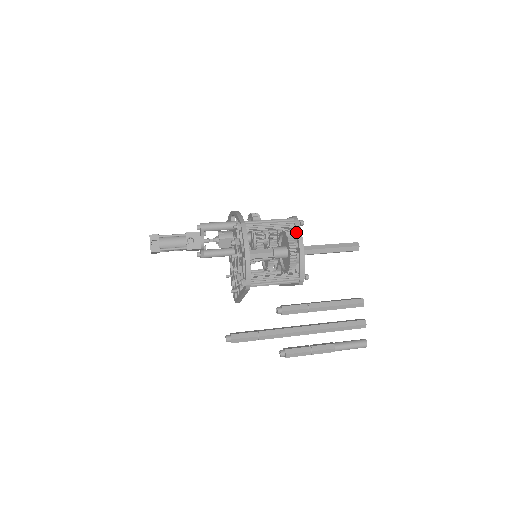
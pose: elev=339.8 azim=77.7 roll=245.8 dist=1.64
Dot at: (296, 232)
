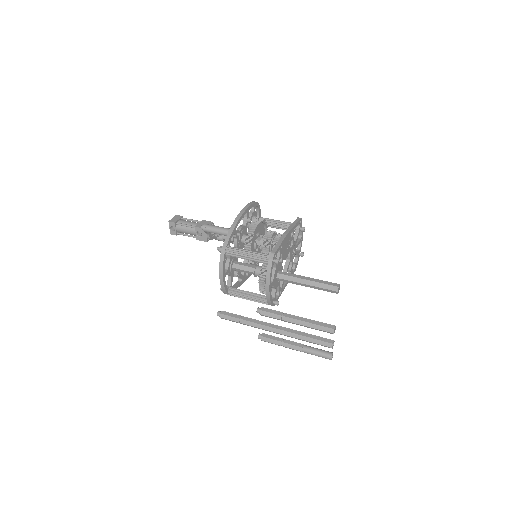
Dot at: (267, 271)
